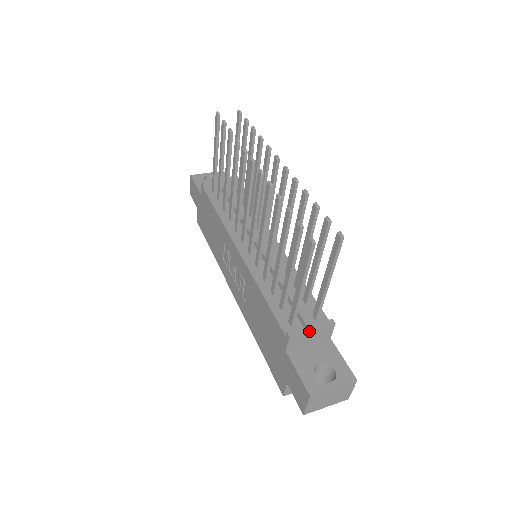
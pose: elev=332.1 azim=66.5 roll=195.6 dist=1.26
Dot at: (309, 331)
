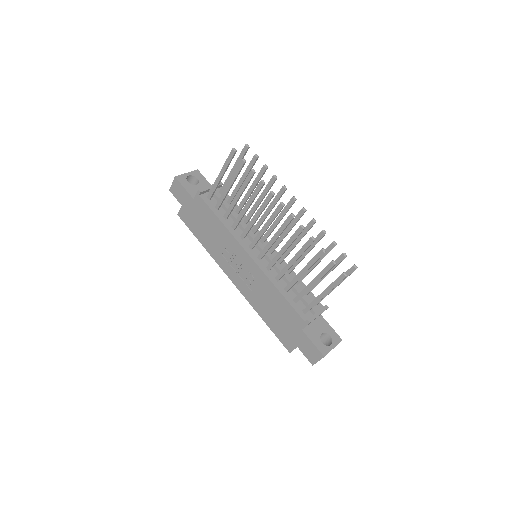
Dot at: occluded
